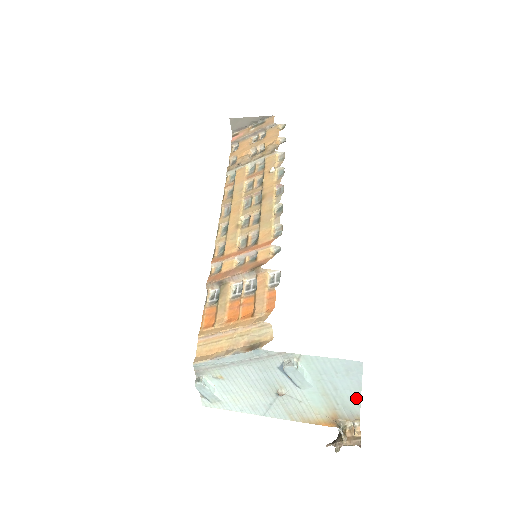
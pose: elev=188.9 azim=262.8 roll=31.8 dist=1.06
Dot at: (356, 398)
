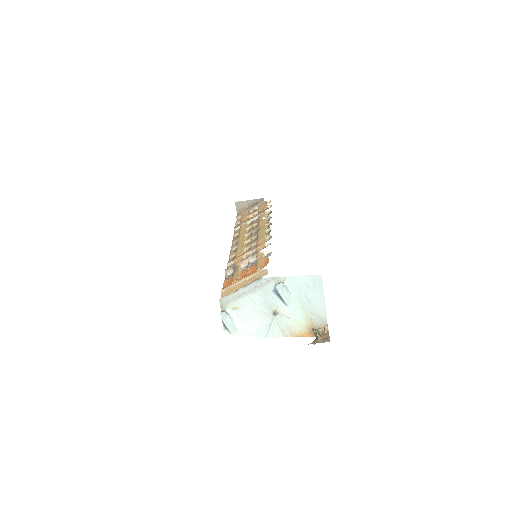
Dot at: (322, 306)
